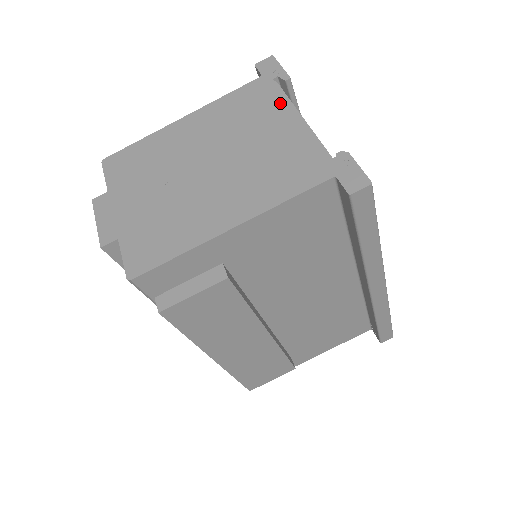
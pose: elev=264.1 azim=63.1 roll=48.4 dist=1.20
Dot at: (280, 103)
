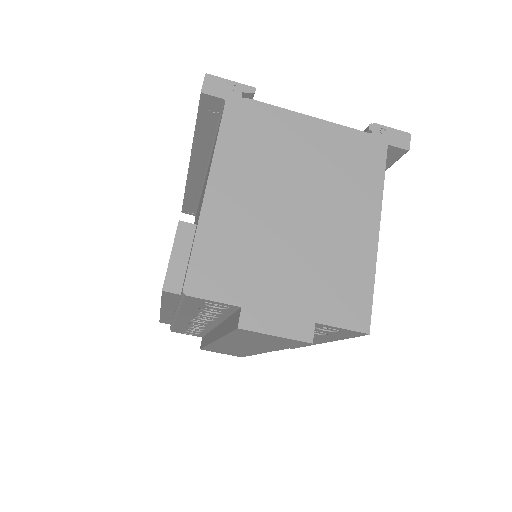
Dot at: (279, 116)
